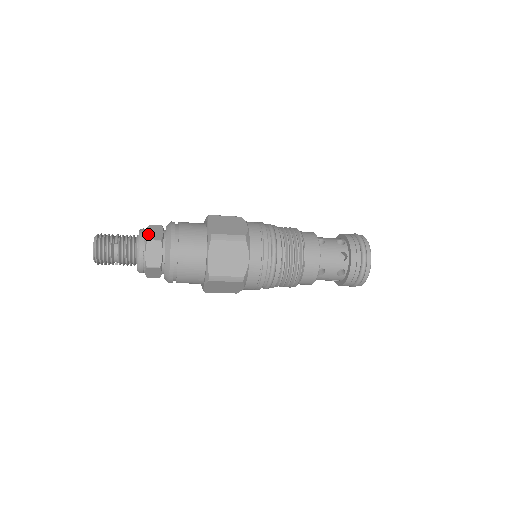
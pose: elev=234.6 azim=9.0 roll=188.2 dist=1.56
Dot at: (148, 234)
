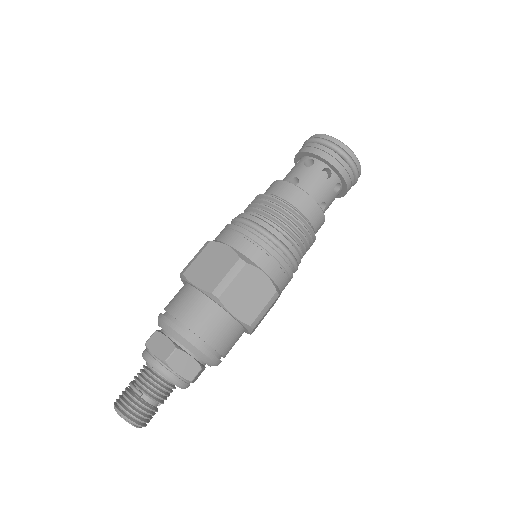
Dot at: (158, 356)
